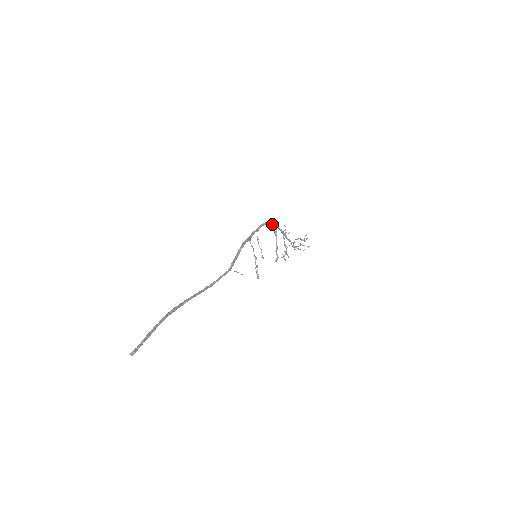
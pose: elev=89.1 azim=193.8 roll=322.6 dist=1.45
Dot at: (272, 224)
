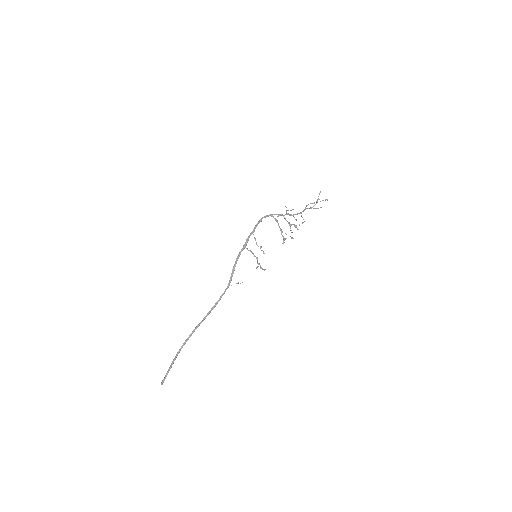
Dot at: occluded
